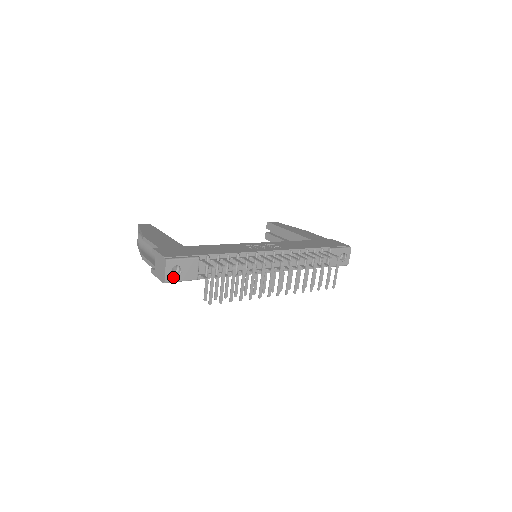
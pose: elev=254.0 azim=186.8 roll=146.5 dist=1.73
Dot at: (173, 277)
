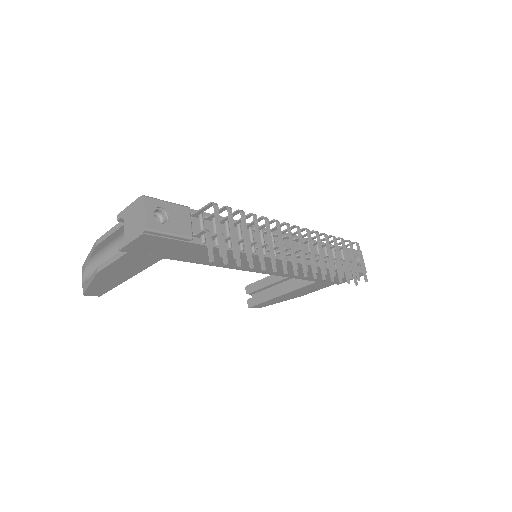
Dot at: (157, 224)
